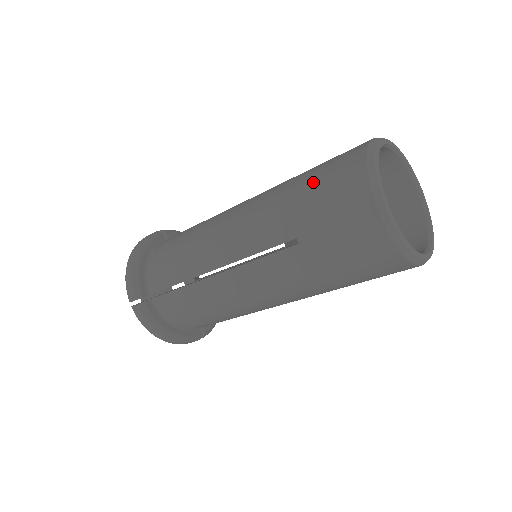
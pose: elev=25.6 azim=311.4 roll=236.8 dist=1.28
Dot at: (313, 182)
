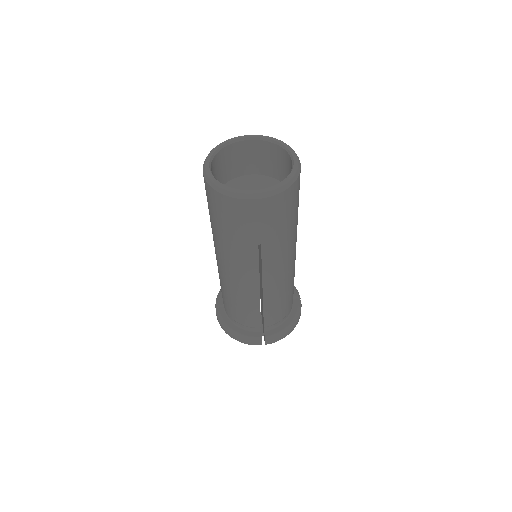
Dot at: occluded
